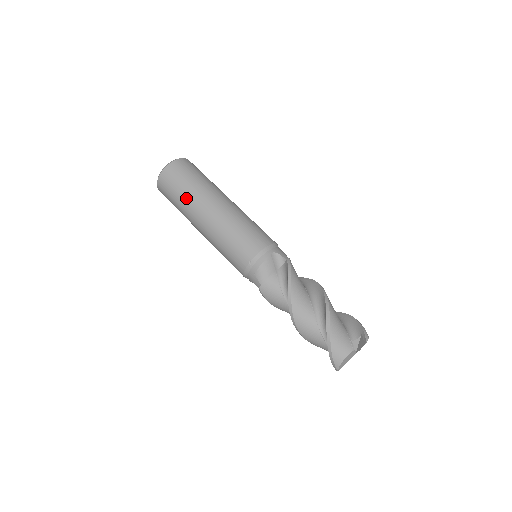
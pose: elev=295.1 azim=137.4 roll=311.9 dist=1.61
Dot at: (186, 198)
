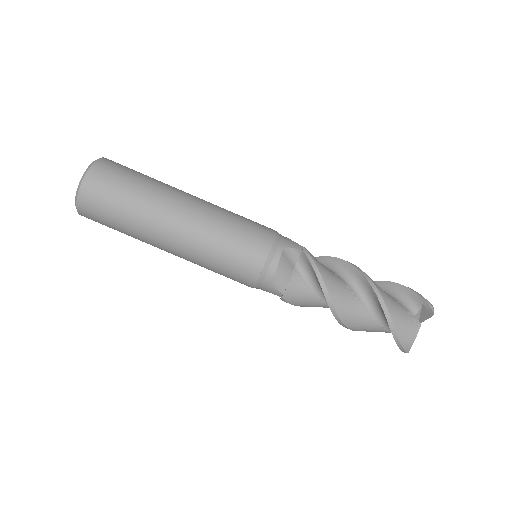
Dot at: (133, 219)
